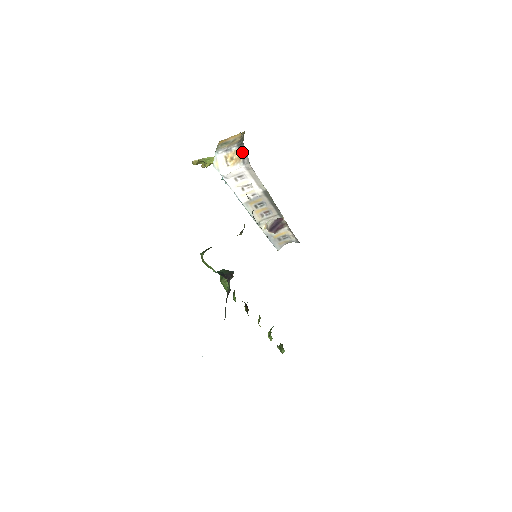
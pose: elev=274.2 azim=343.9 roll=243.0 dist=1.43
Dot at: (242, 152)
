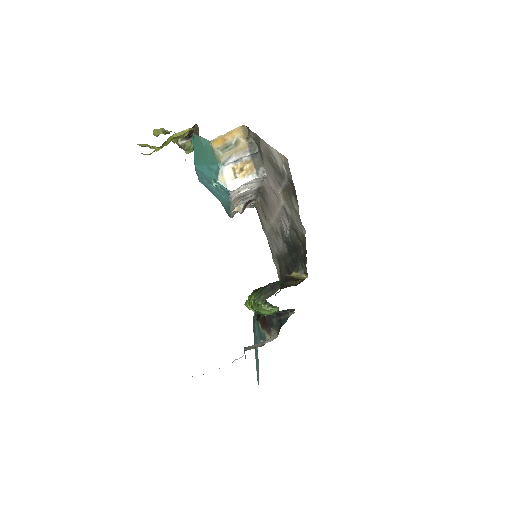
Dot at: (256, 162)
